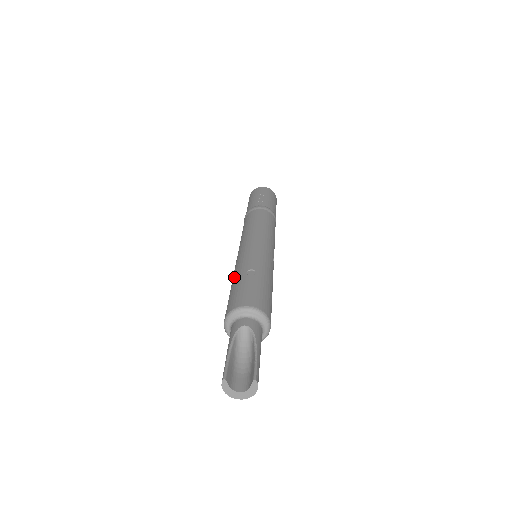
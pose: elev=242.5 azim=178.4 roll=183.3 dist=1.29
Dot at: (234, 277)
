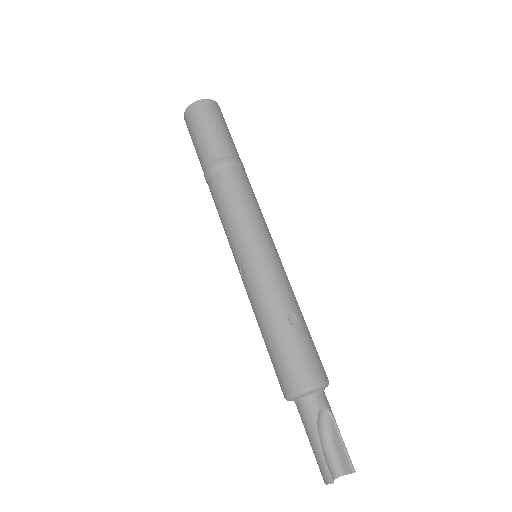
Dot at: (270, 321)
